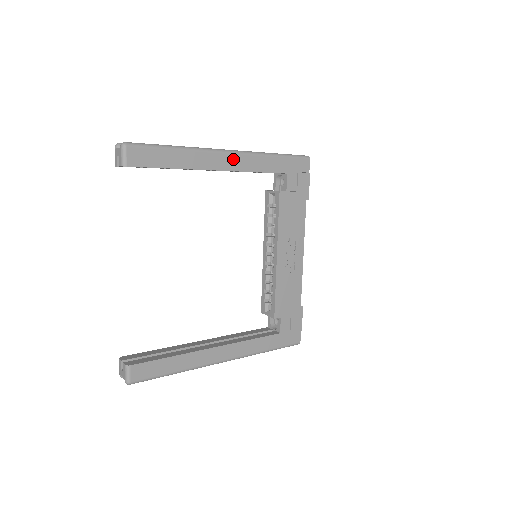
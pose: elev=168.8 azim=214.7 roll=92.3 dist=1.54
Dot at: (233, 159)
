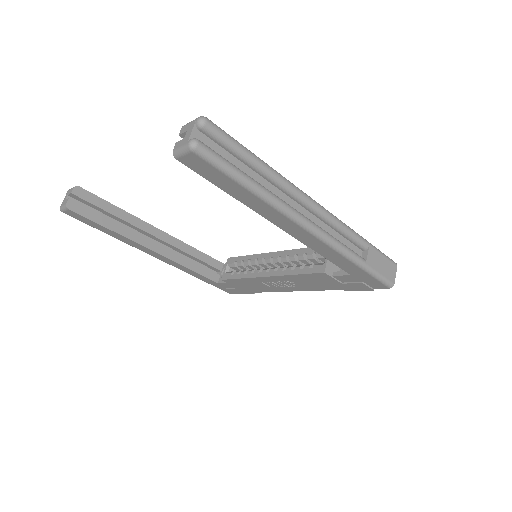
Dot at: (308, 236)
